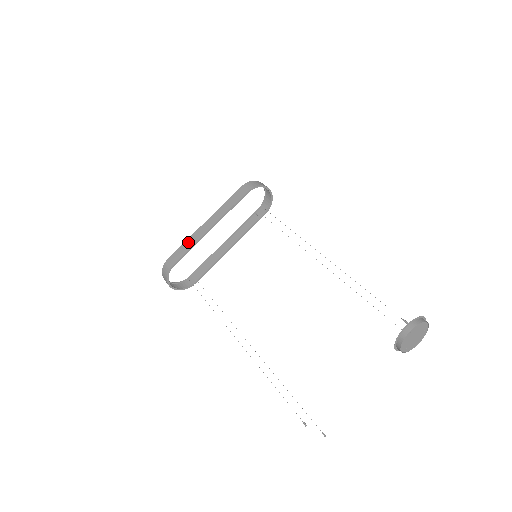
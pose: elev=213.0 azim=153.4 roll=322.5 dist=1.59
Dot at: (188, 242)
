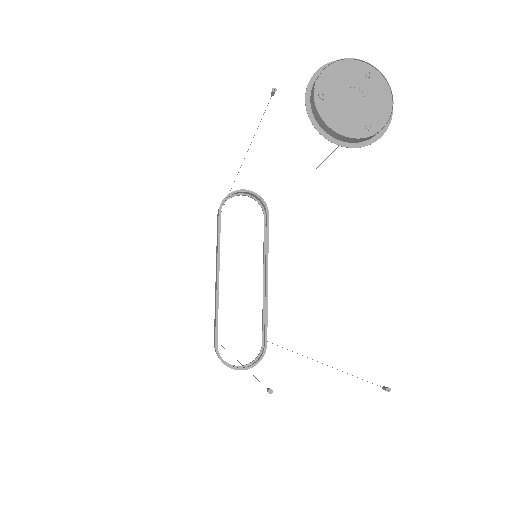
Dot at: (215, 310)
